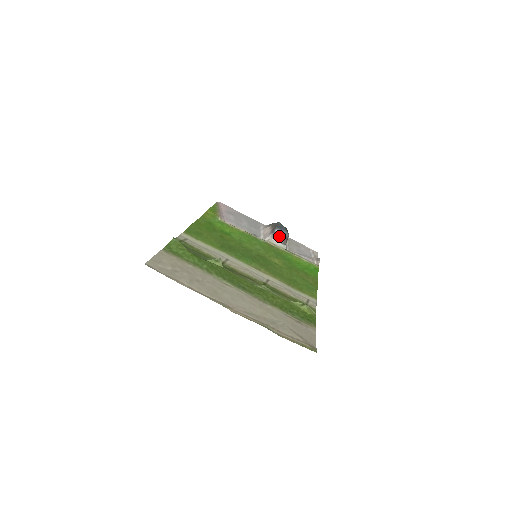
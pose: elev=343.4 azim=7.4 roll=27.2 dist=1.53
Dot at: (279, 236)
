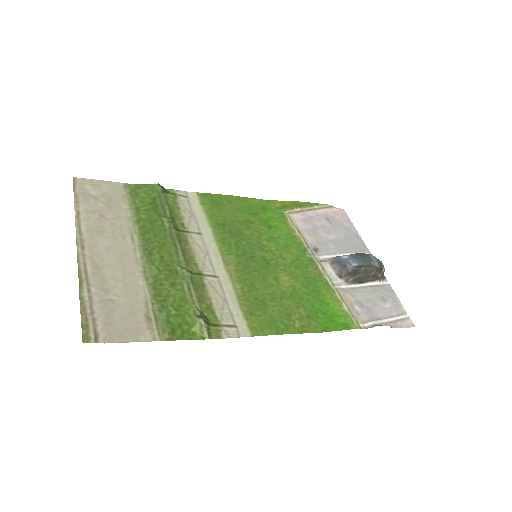
Dot at: (339, 263)
